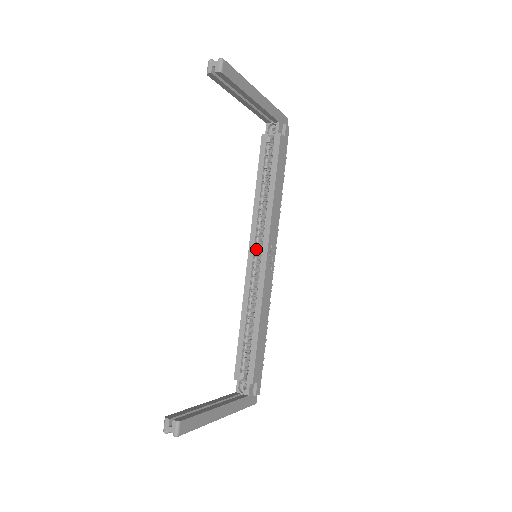
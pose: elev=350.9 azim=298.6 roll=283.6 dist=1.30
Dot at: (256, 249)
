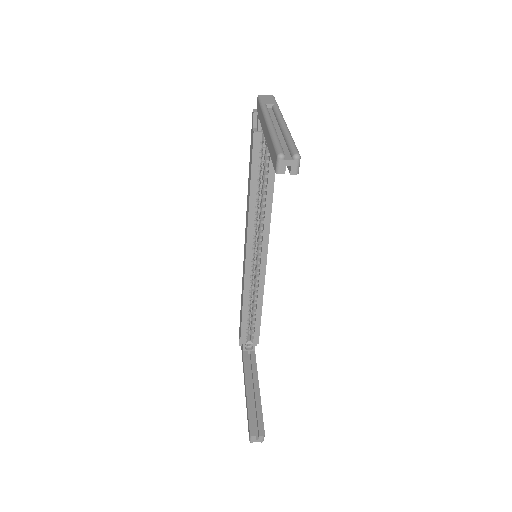
Dot at: (252, 247)
